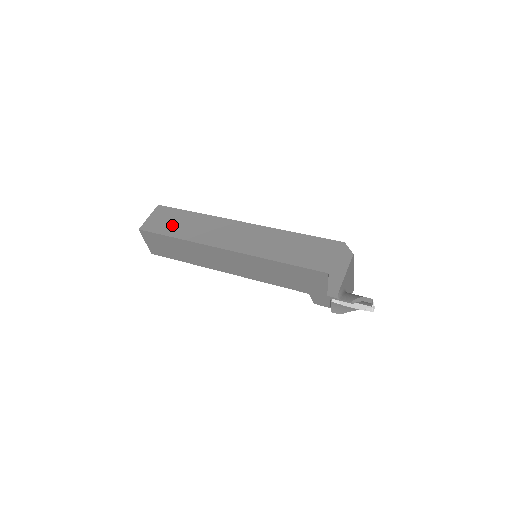
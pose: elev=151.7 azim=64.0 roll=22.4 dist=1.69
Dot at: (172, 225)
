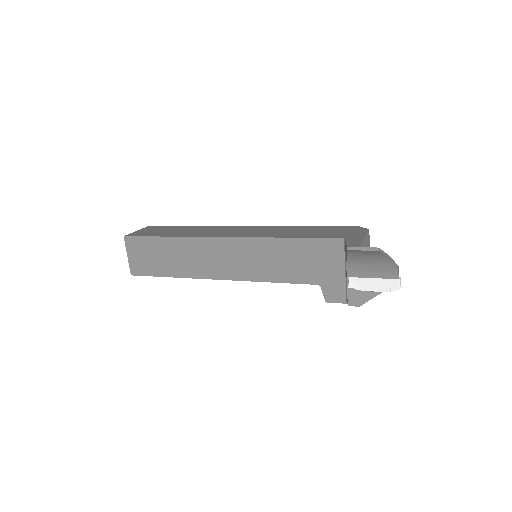
Dot at: (162, 232)
